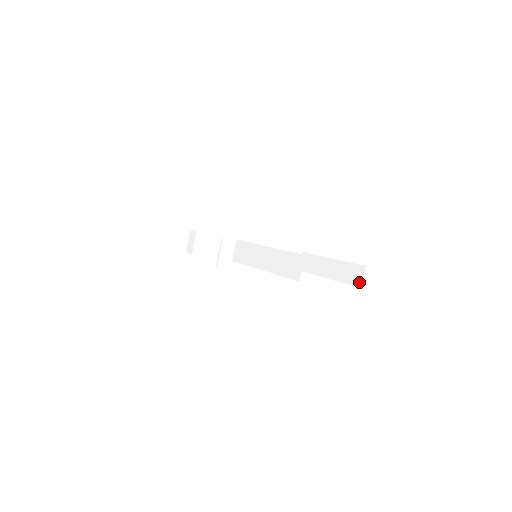
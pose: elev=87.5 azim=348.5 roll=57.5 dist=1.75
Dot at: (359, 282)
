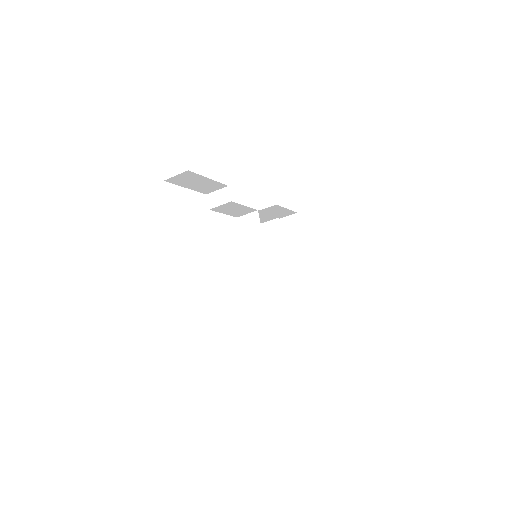
Dot at: (302, 300)
